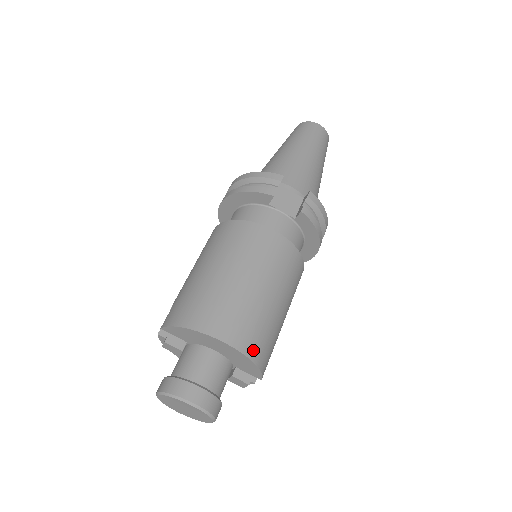
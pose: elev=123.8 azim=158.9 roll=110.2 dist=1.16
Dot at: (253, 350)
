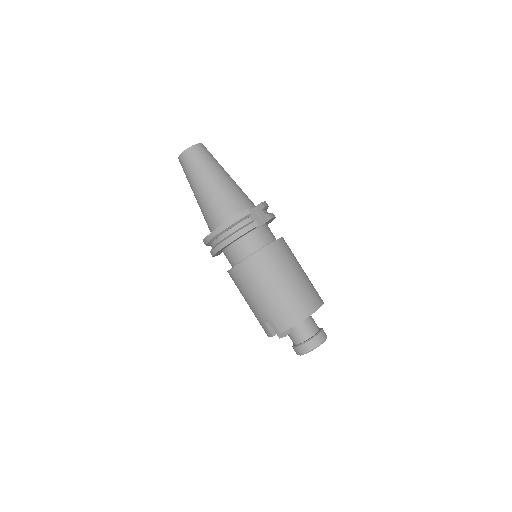
Dot at: (321, 299)
